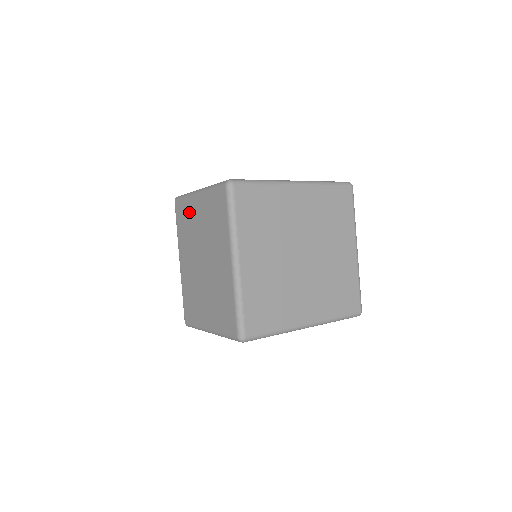
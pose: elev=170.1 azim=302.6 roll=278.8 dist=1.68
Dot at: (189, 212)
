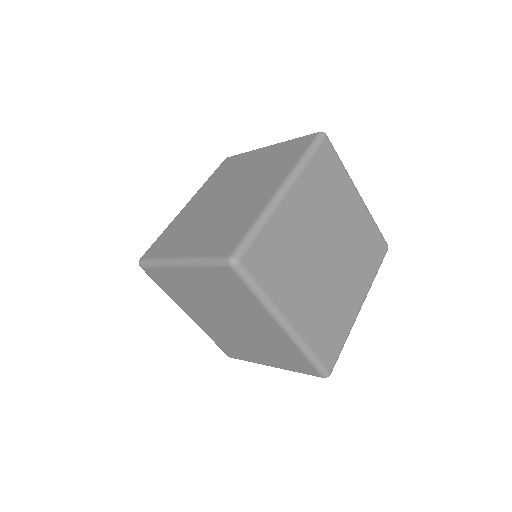
Dot at: (176, 281)
